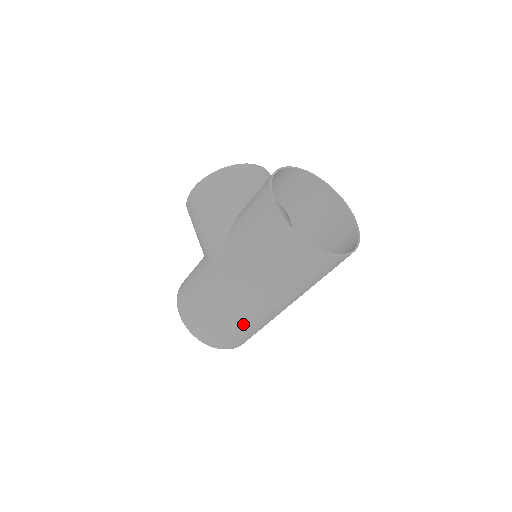
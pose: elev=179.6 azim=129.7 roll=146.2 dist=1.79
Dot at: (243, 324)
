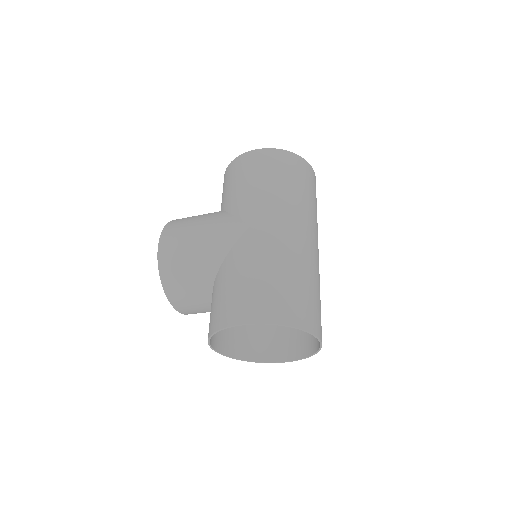
Dot at: (309, 271)
